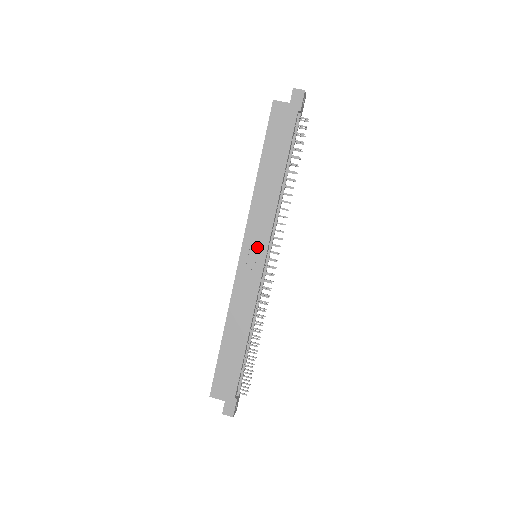
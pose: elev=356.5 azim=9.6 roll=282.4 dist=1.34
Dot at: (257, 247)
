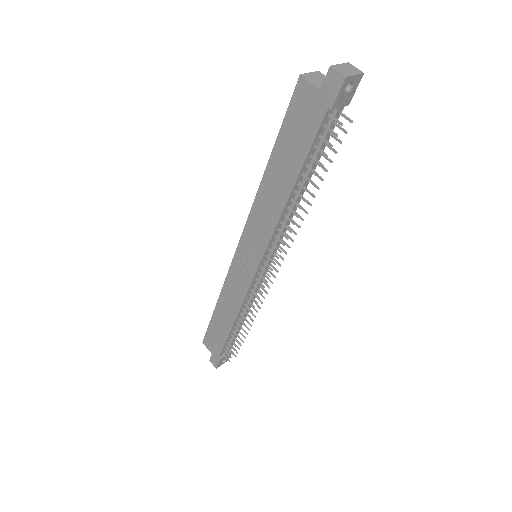
Dot at: (252, 252)
